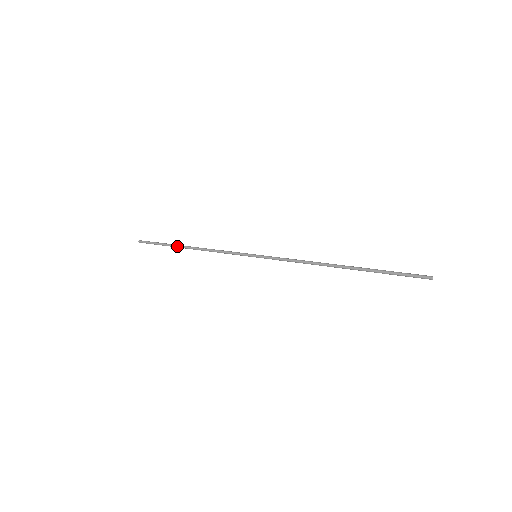
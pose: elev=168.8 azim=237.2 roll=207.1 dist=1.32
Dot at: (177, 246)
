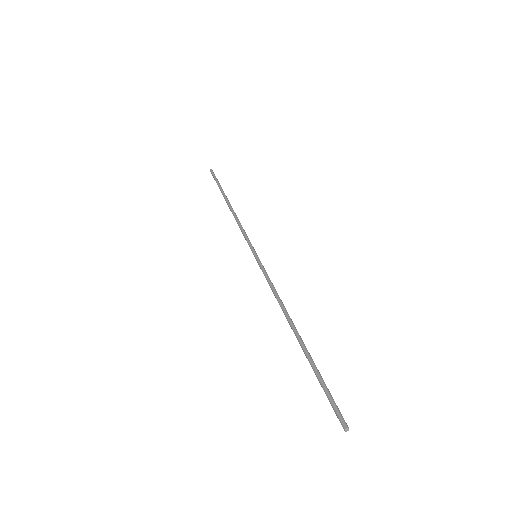
Dot at: occluded
